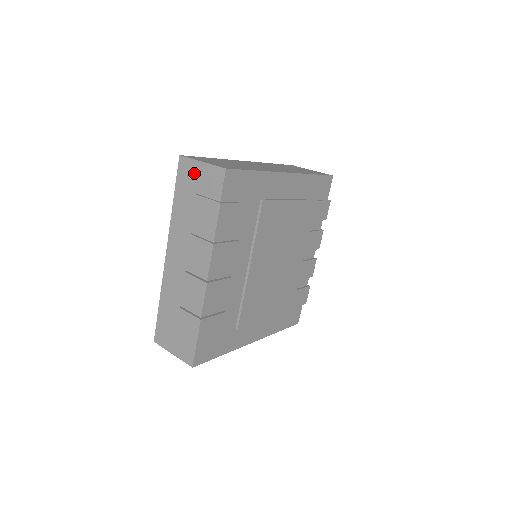
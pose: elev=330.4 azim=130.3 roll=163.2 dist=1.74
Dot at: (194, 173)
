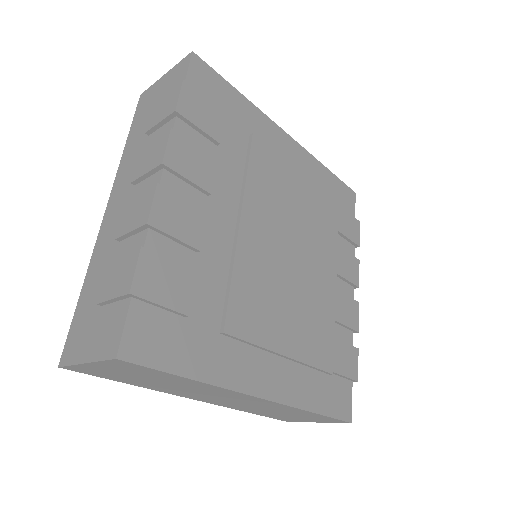
Dot at: (155, 92)
